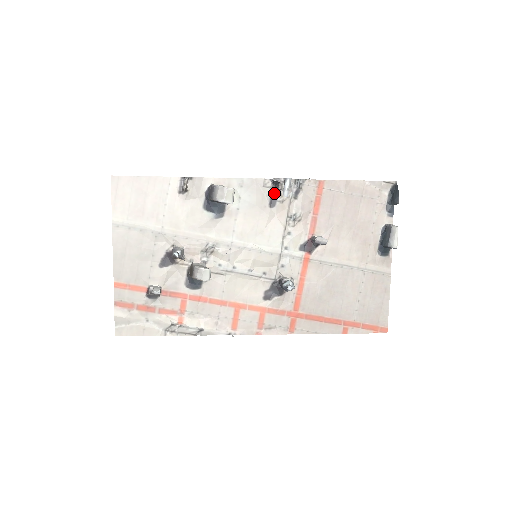
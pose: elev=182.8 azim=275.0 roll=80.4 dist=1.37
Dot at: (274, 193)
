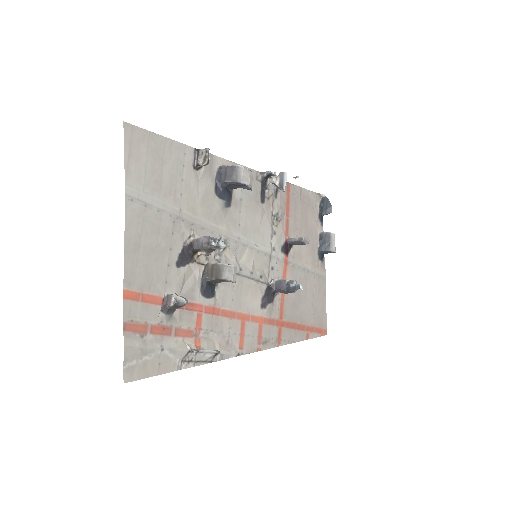
Dot at: (263, 188)
